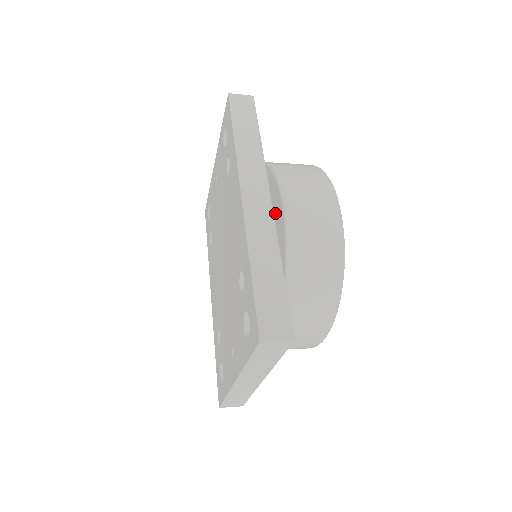
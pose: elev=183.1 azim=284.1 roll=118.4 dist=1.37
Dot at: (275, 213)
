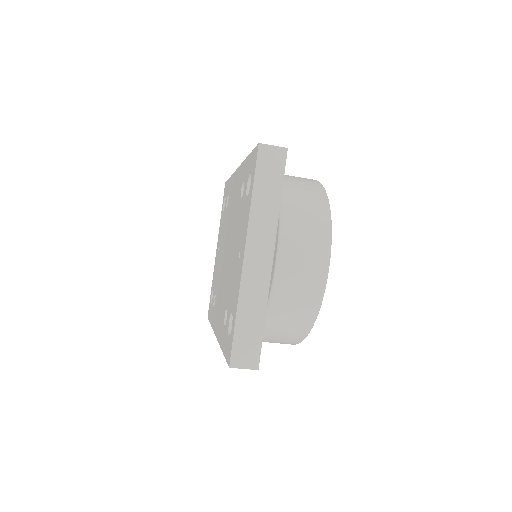
Dot at: occluded
